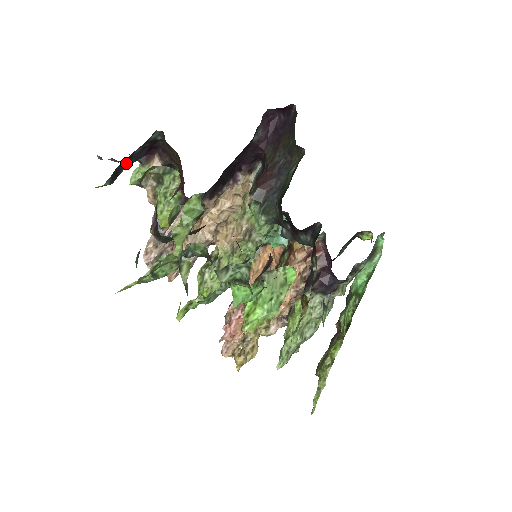
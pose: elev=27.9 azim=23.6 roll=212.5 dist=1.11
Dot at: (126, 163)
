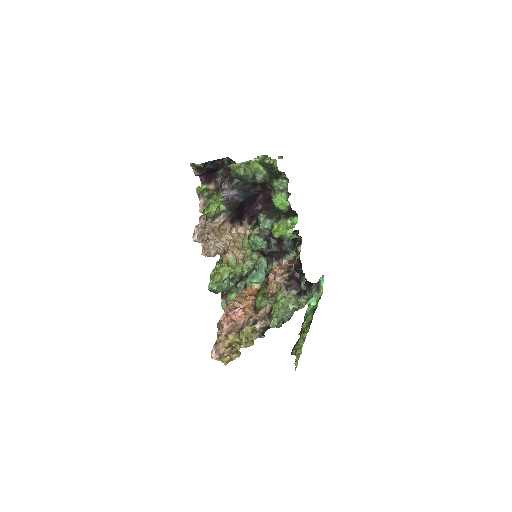
Dot at: (210, 164)
